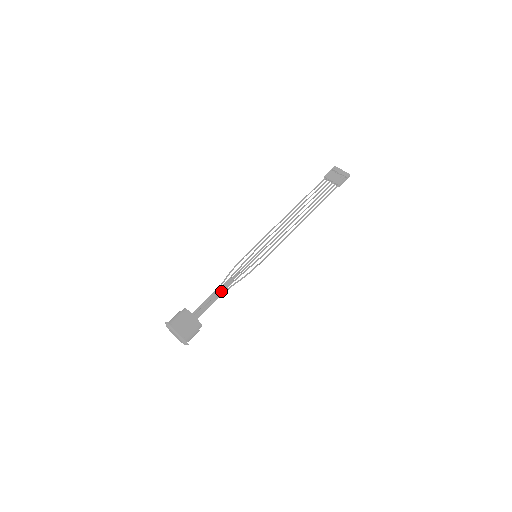
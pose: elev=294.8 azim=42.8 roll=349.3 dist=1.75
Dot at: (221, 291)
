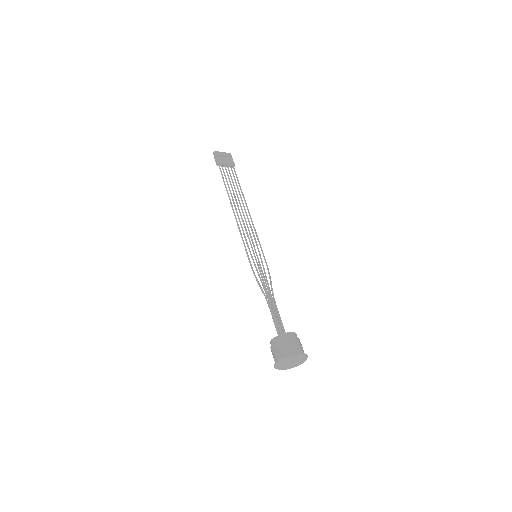
Dot at: (272, 302)
